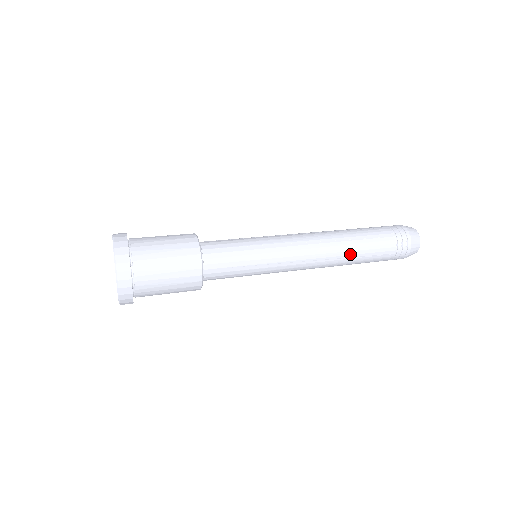
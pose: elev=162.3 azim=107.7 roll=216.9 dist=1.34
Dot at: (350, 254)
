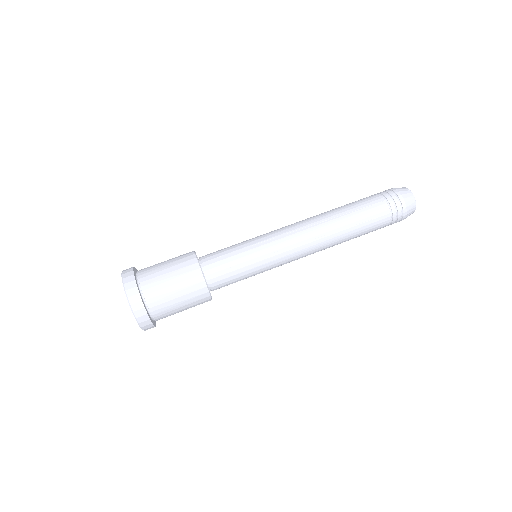
Dot at: (345, 240)
